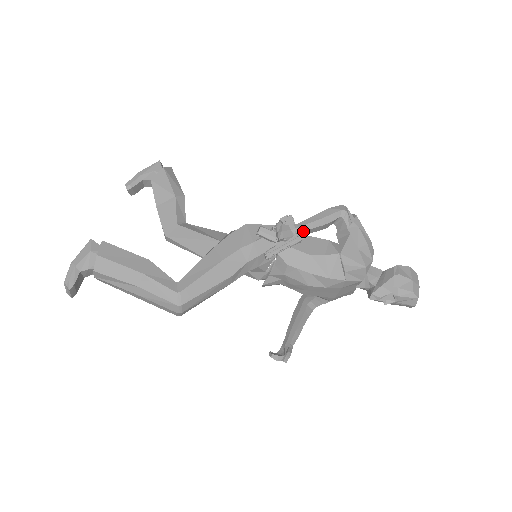
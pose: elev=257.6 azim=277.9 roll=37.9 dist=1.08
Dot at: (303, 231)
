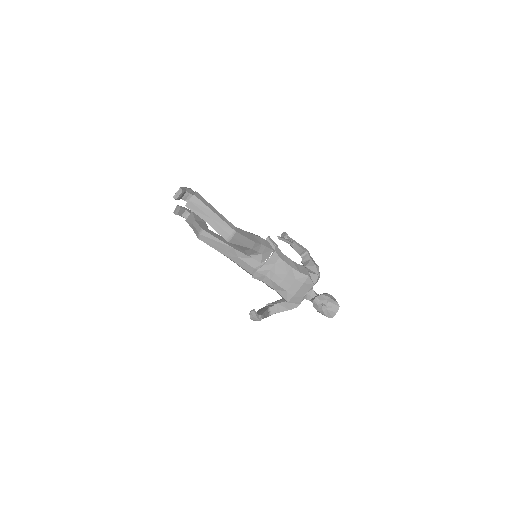
Dot at: (293, 242)
